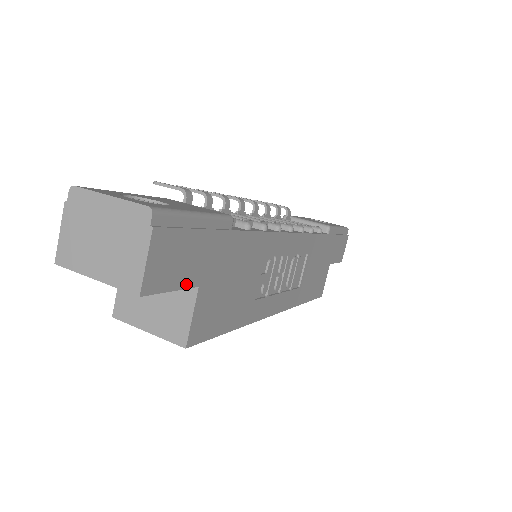
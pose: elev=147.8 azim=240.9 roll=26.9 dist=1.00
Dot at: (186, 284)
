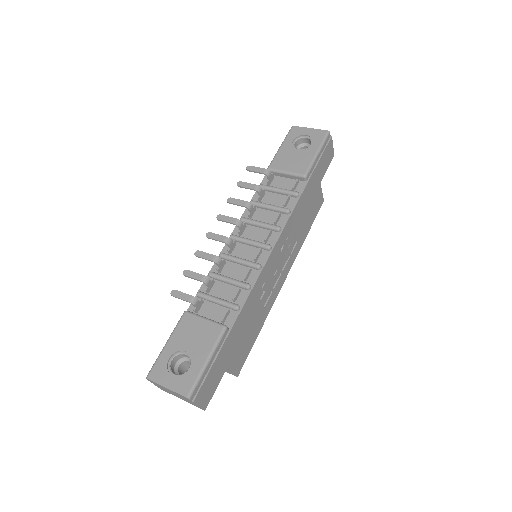
Dot at: (221, 376)
